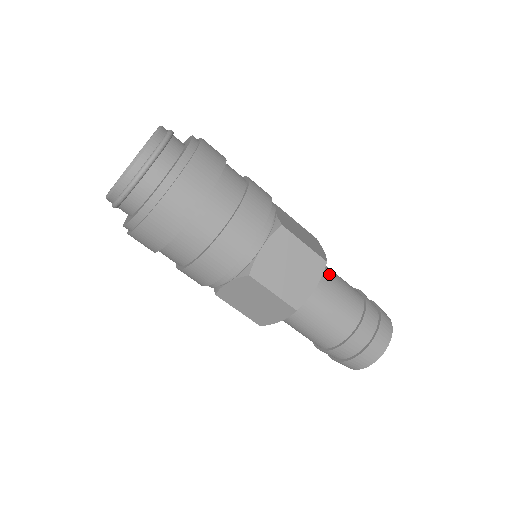
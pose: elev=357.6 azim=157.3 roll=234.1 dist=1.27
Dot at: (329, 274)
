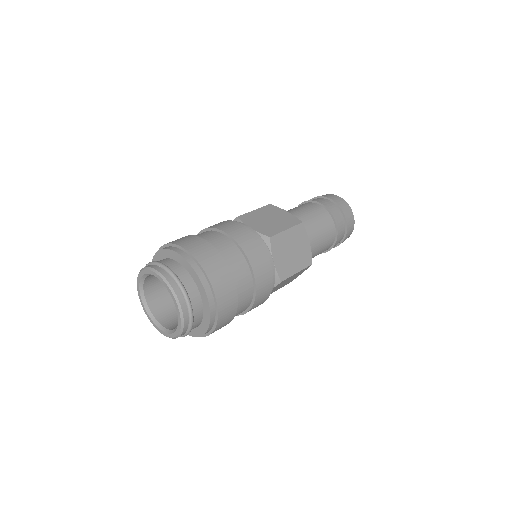
Dot at: occluded
